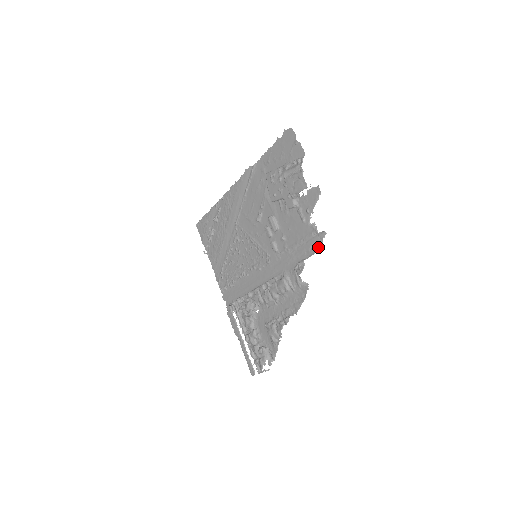
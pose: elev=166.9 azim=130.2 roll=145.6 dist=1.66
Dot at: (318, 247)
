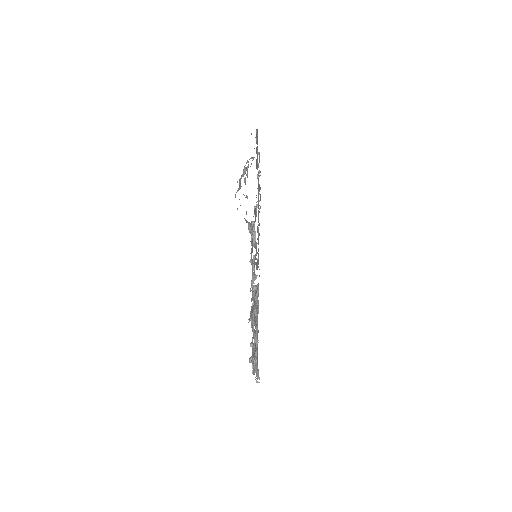
Dot at: occluded
